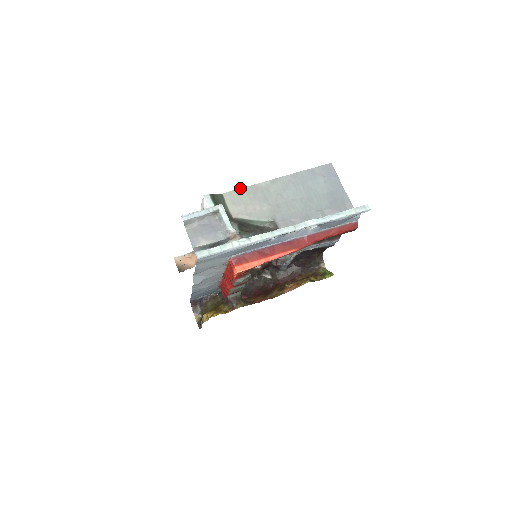
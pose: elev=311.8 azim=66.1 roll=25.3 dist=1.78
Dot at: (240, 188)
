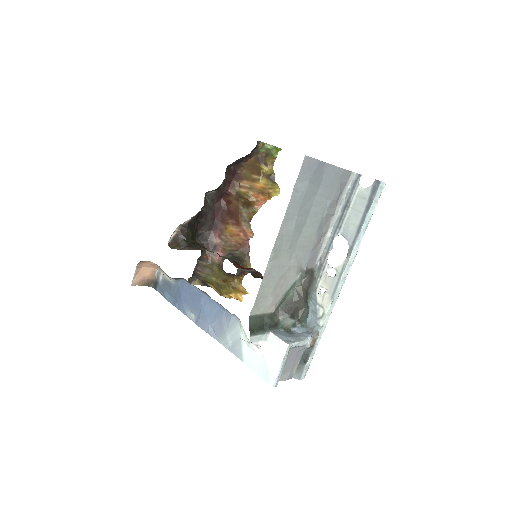
Dot at: (258, 293)
